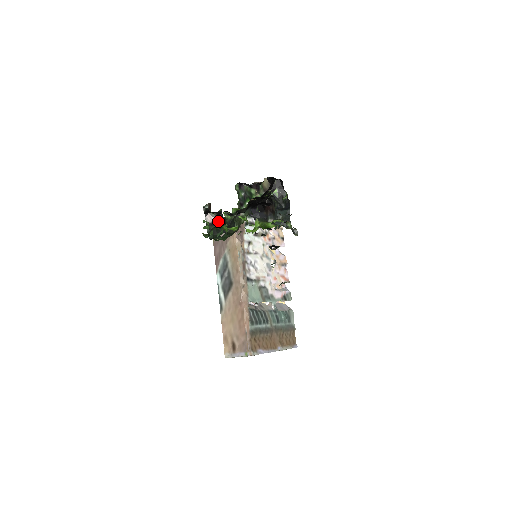
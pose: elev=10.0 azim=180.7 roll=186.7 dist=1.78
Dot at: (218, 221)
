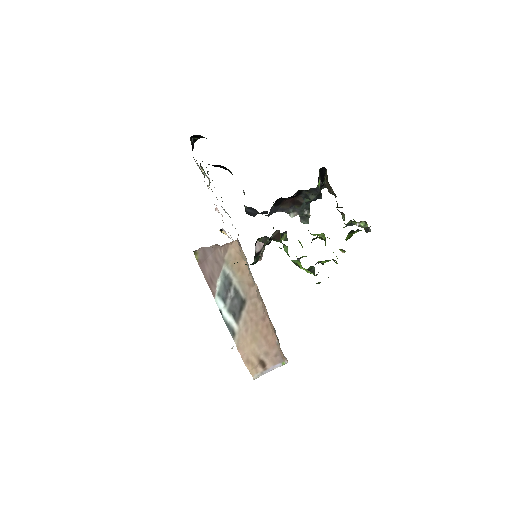
Dot at: occluded
